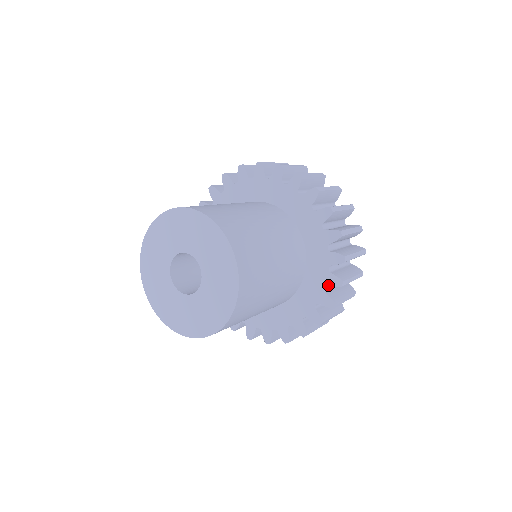
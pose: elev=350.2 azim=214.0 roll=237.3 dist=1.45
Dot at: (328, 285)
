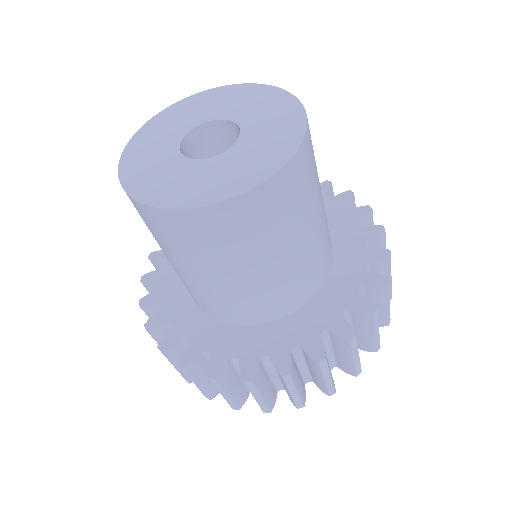
Dot at: (370, 260)
